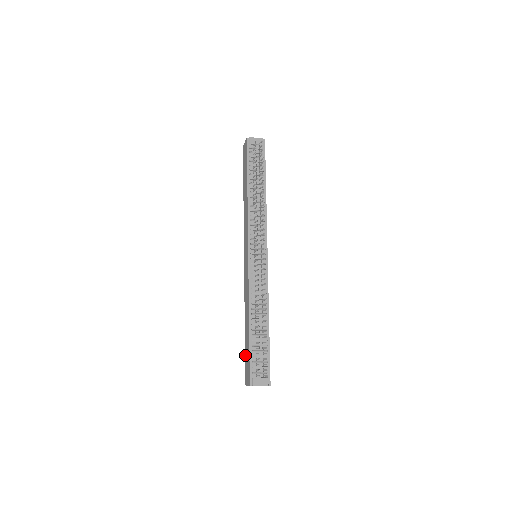
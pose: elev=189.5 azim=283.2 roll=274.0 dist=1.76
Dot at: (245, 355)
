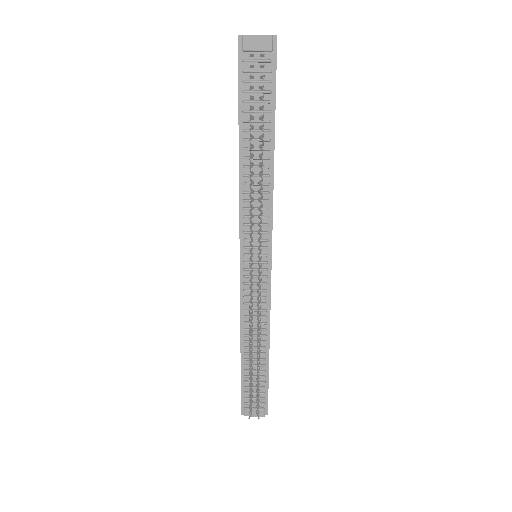
Dot at: occluded
